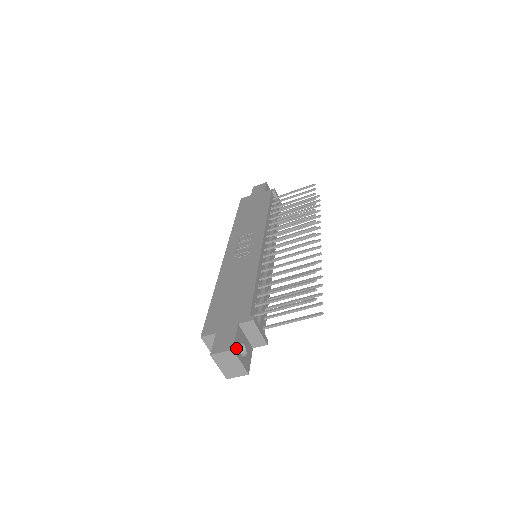
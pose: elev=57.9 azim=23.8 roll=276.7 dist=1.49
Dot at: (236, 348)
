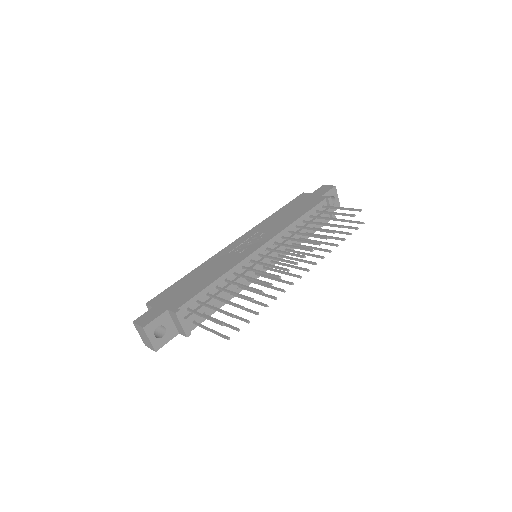
Dot at: (149, 327)
